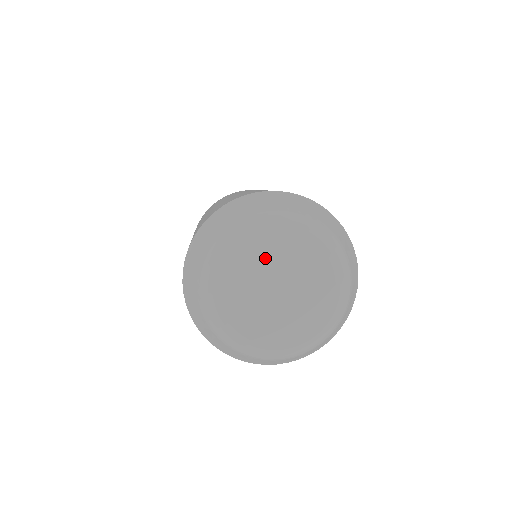
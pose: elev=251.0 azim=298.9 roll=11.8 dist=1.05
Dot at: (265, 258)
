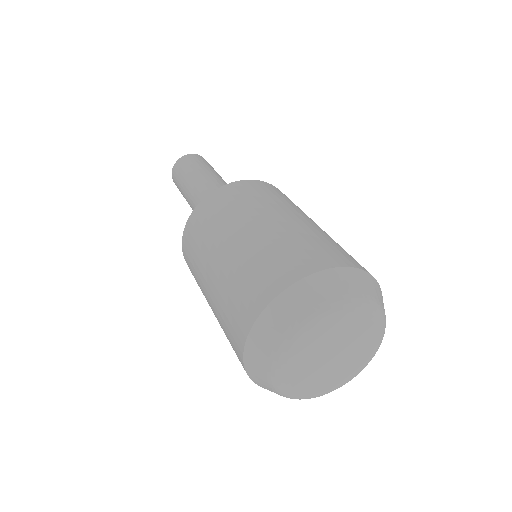
Dot at: (336, 336)
